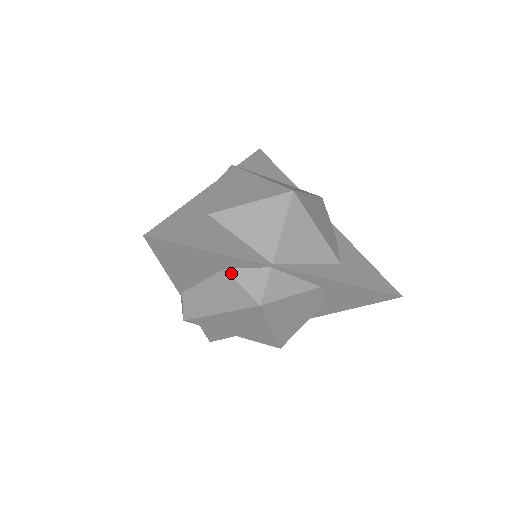
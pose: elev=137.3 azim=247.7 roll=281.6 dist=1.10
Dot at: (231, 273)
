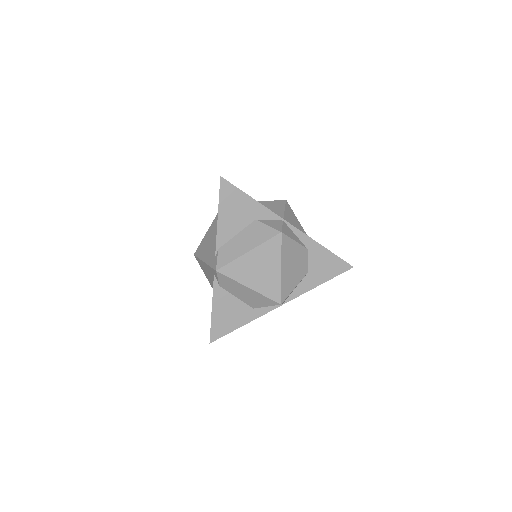
Dot at: (260, 221)
